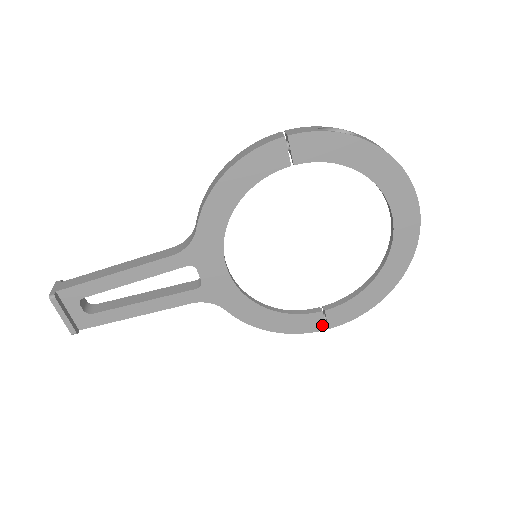
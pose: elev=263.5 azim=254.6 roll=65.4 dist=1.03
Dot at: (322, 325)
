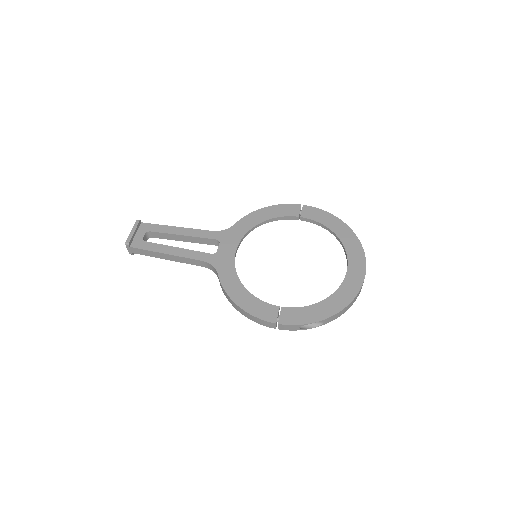
Dot at: (274, 318)
